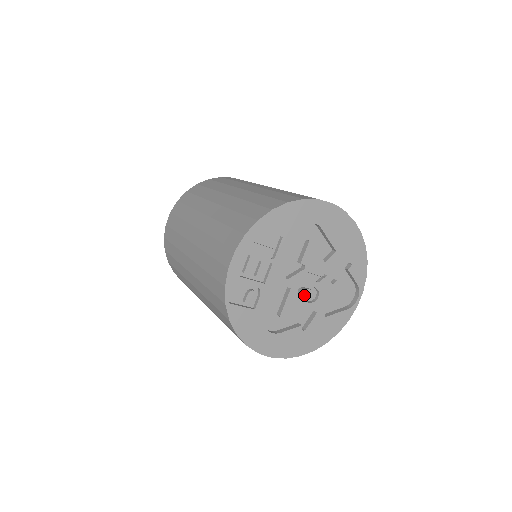
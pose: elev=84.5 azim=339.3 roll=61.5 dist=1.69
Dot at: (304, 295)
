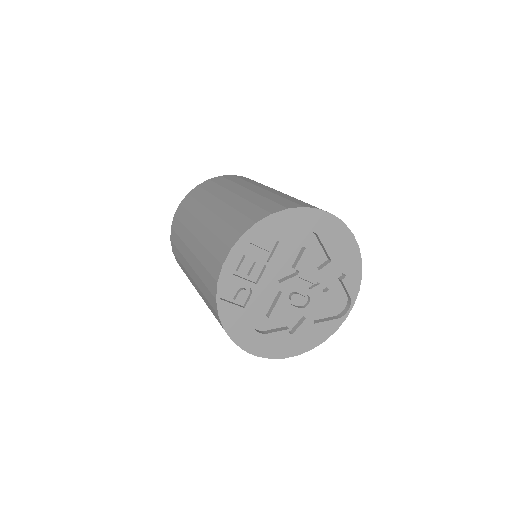
Dot at: (295, 300)
